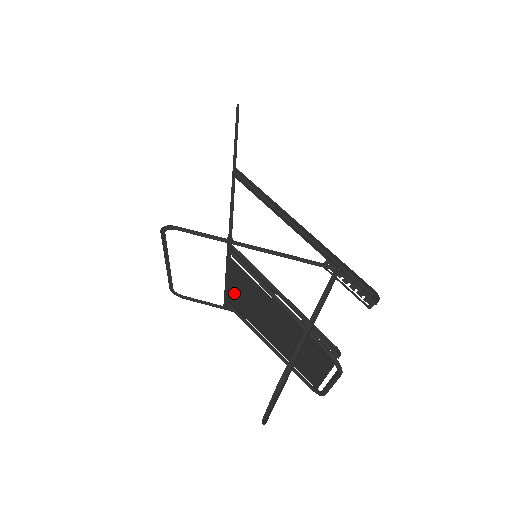
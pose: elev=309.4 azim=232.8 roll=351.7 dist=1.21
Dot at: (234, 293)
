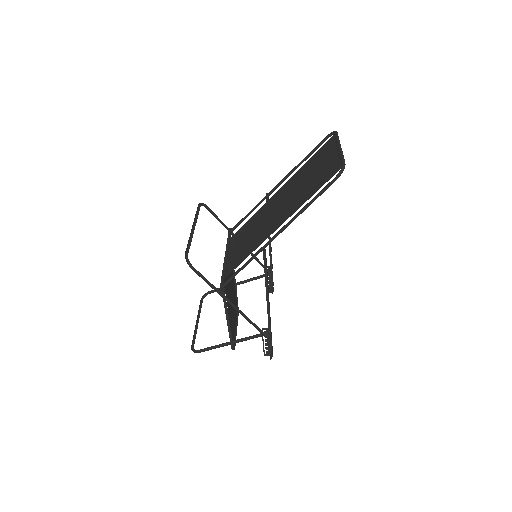
Dot at: occluded
